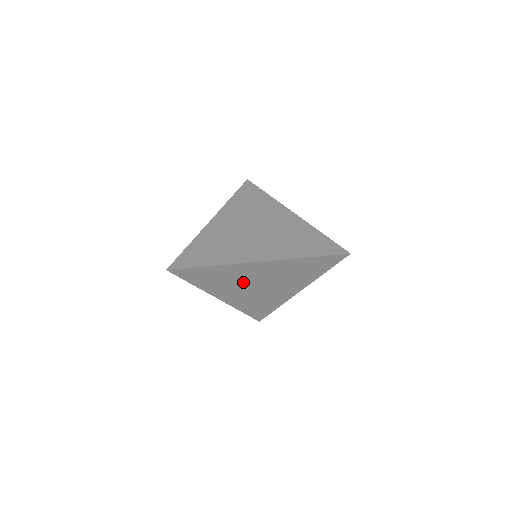
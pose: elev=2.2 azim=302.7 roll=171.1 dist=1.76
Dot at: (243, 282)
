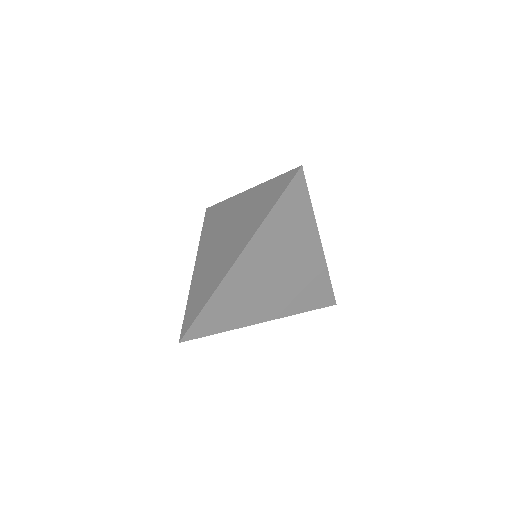
Dot at: (258, 288)
